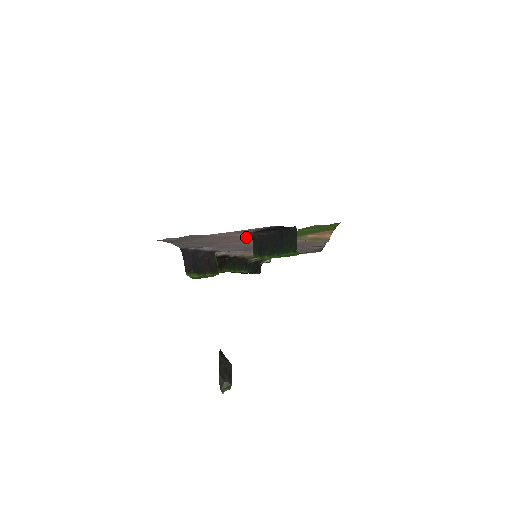
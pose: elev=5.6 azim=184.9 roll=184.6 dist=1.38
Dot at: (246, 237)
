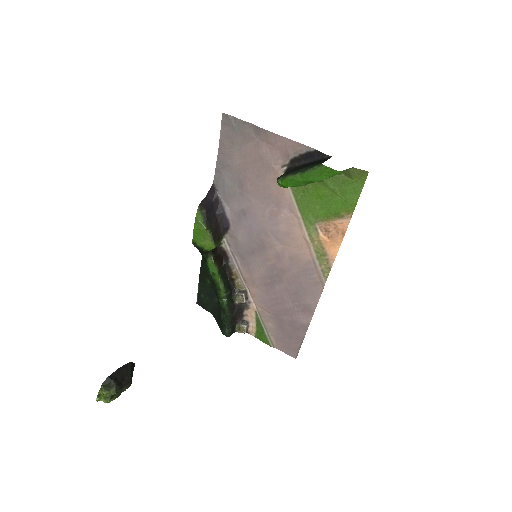
Dot at: occluded
